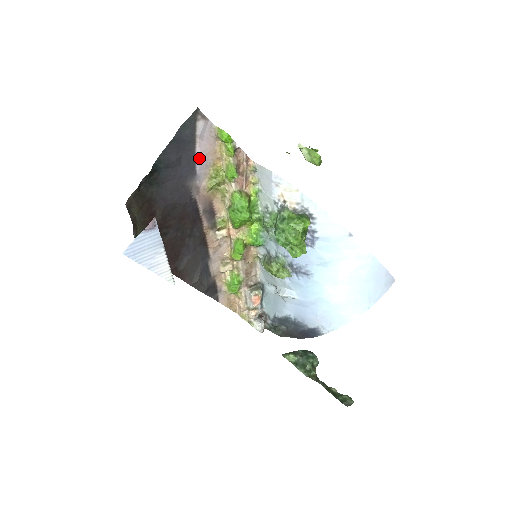
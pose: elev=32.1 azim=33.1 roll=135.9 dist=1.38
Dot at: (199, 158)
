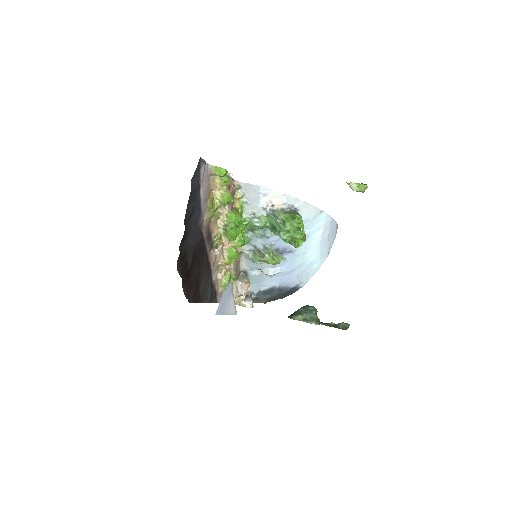
Dot at: (202, 198)
